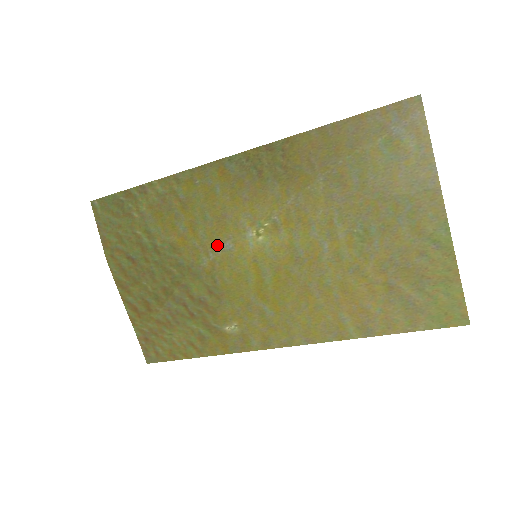
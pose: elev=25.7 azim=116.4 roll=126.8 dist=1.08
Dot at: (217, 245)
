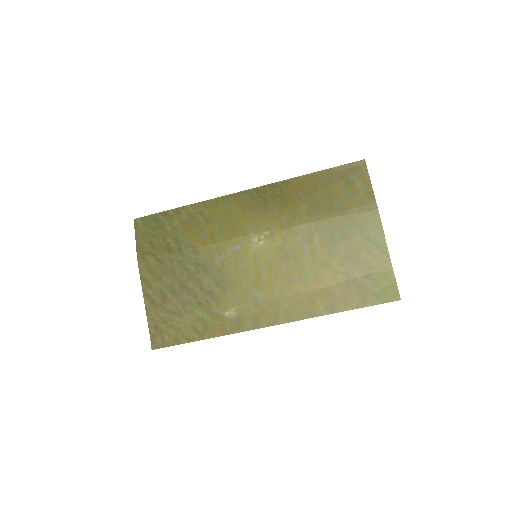
Dot at: (228, 248)
